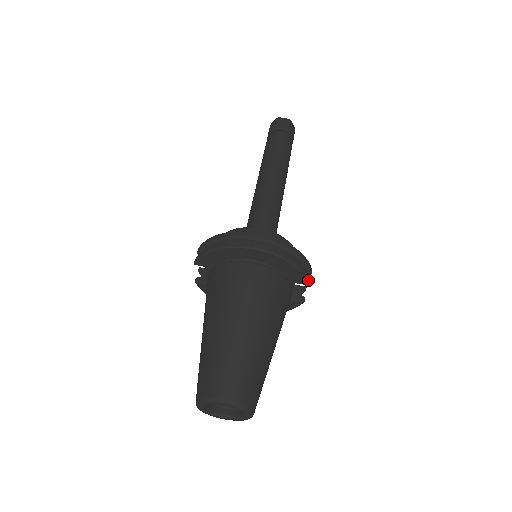
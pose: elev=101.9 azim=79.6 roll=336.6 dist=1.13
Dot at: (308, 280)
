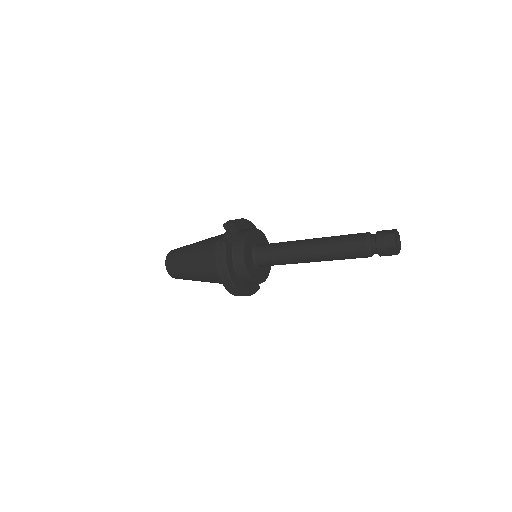
Dot at: occluded
